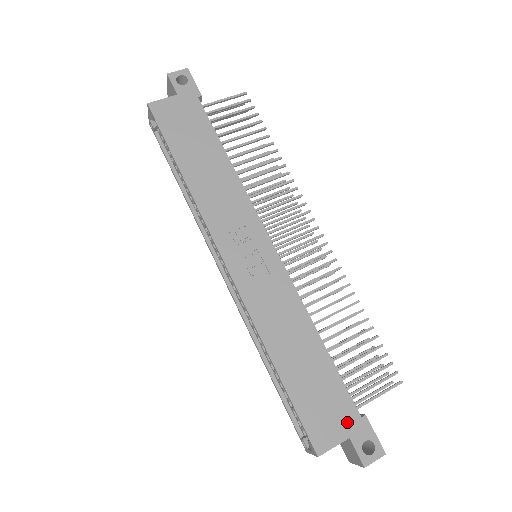
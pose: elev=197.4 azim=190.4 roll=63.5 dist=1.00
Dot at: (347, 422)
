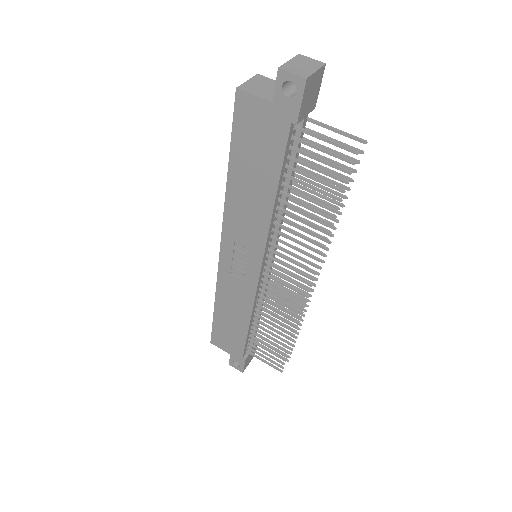
Dot at: (234, 351)
